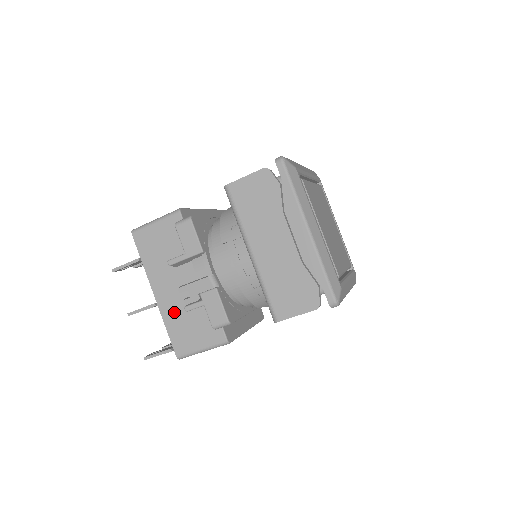
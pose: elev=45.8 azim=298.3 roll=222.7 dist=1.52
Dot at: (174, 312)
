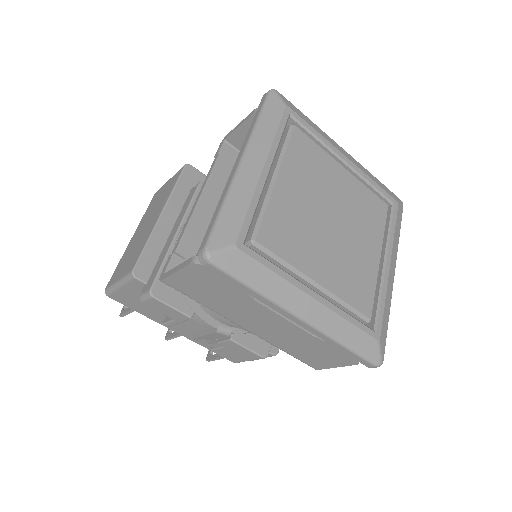
Dot at: (205, 341)
